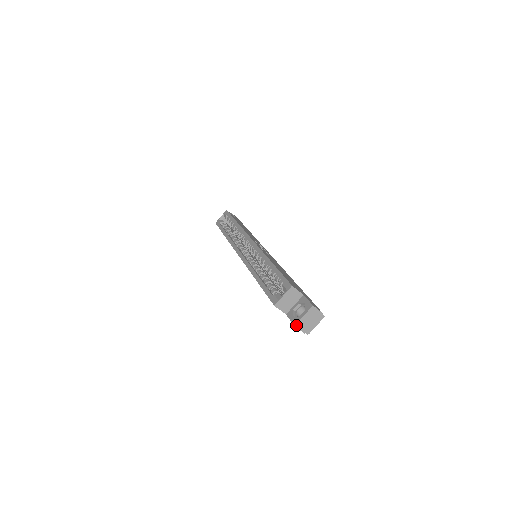
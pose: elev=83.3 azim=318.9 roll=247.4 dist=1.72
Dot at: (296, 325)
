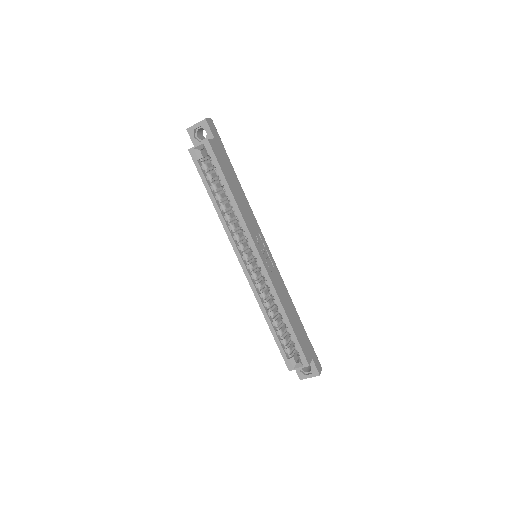
Dot at: (301, 379)
